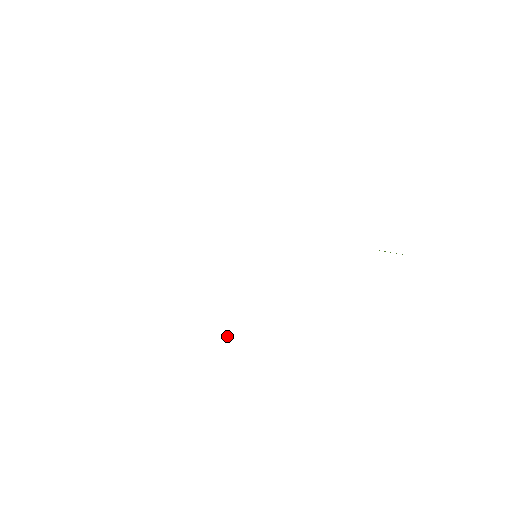
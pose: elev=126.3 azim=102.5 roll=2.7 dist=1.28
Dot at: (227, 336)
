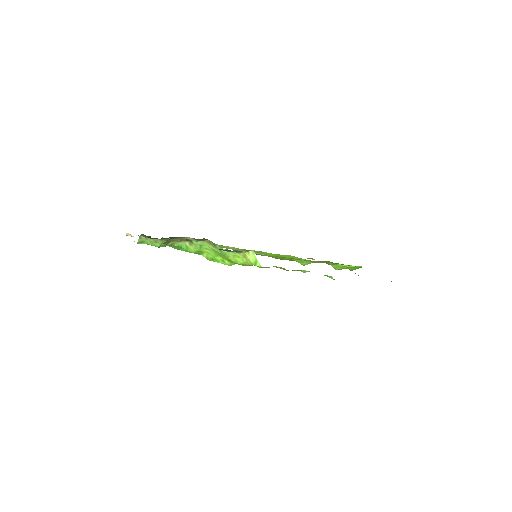
Dot at: (256, 264)
